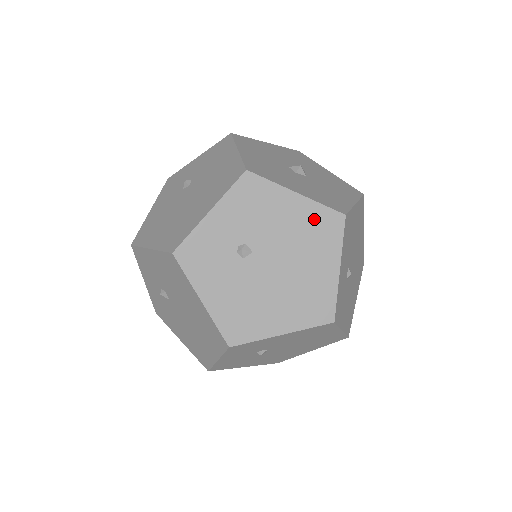
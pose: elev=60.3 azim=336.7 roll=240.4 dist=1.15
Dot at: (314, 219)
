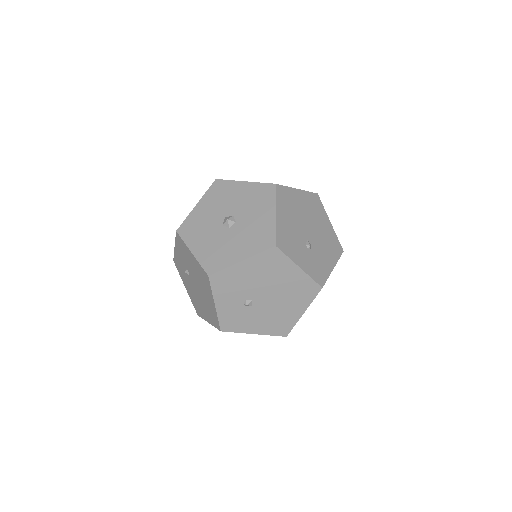
Dot at: (263, 262)
